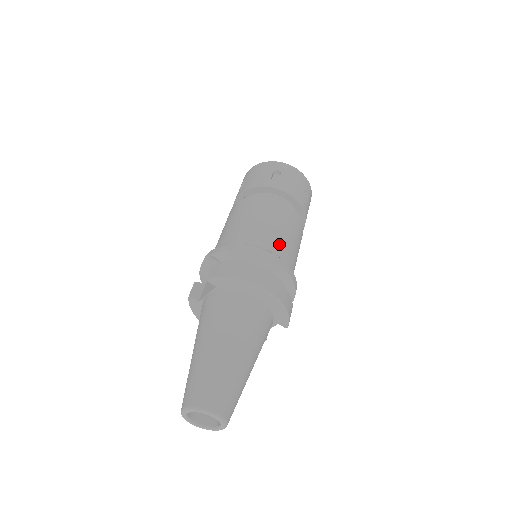
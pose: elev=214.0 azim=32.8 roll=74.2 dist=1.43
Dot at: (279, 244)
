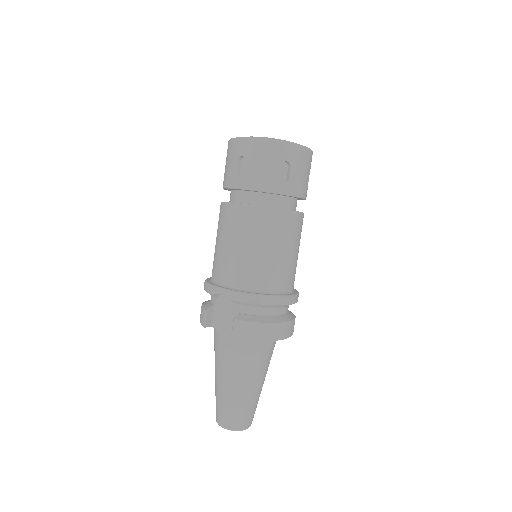
Dot at: (290, 273)
